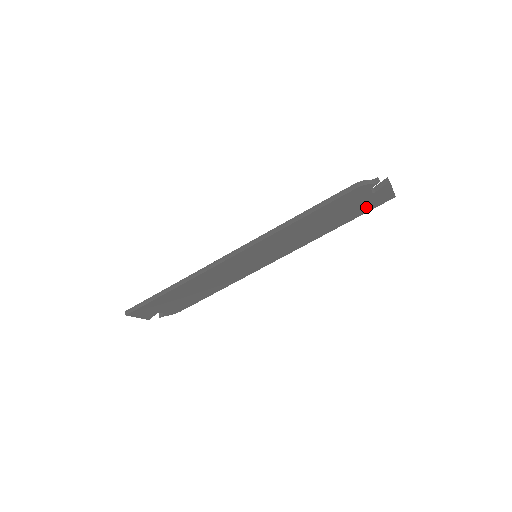
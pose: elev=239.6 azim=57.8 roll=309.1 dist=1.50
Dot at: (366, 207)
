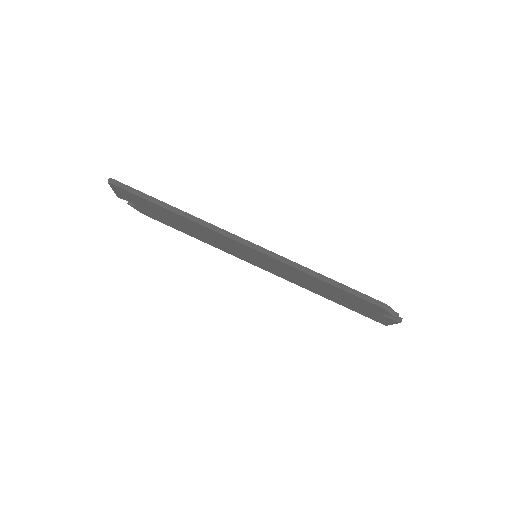
Dot at: (363, 312)
